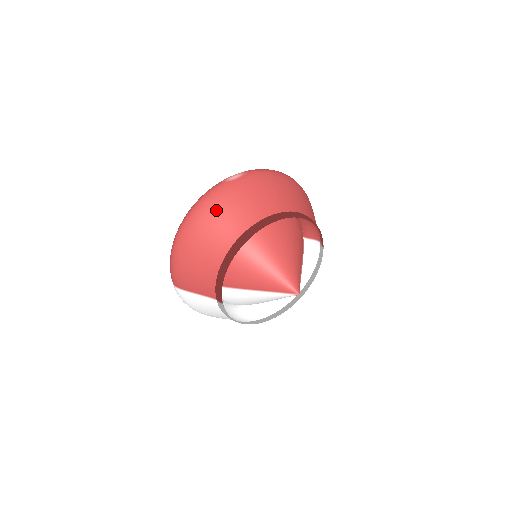
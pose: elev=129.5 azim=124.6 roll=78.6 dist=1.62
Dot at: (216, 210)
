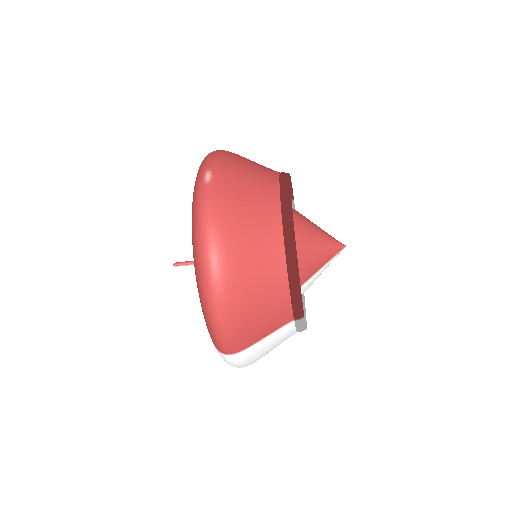
Dot at: (235, 222)
